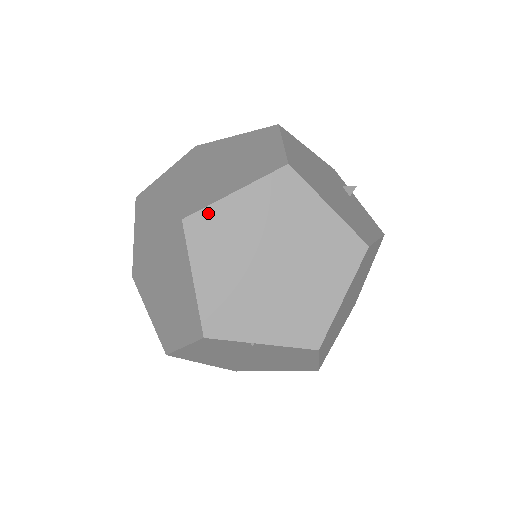
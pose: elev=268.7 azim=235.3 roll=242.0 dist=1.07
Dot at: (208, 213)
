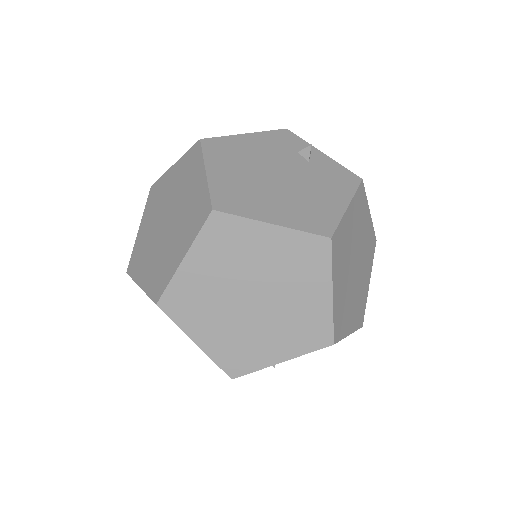
Dot at: (173, 289)
